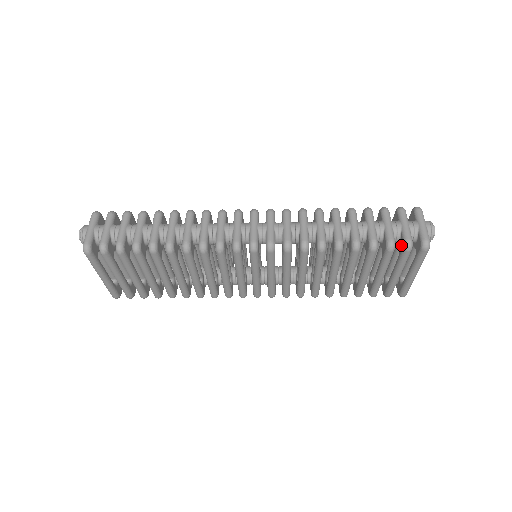
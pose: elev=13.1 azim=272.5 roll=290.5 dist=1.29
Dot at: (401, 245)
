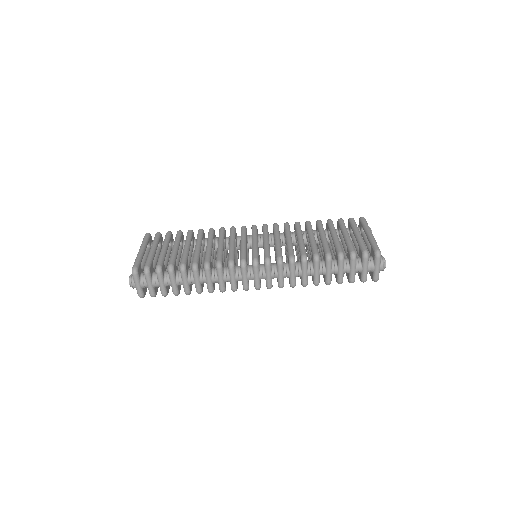
Dot at: (348, 224)
